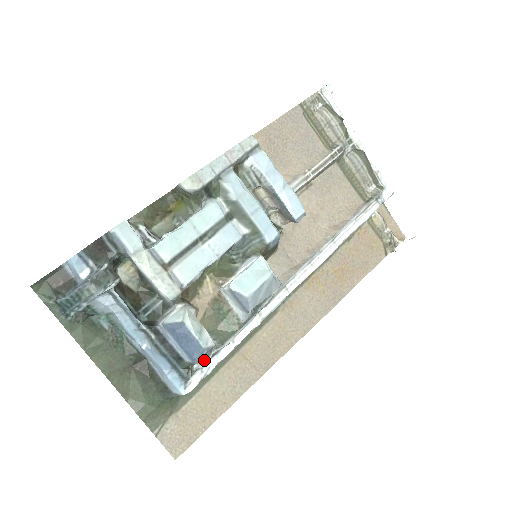
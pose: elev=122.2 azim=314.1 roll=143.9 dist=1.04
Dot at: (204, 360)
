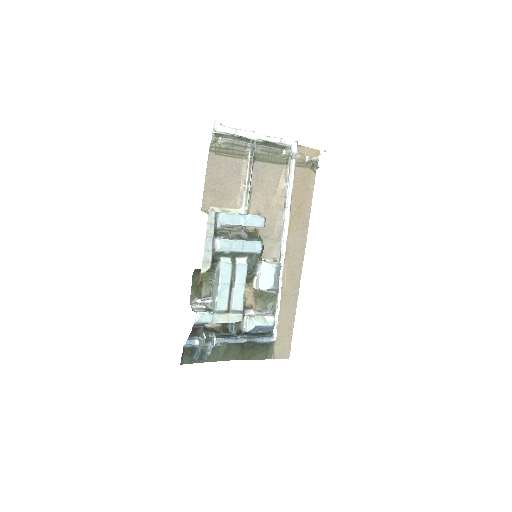
Dot at: occluded
